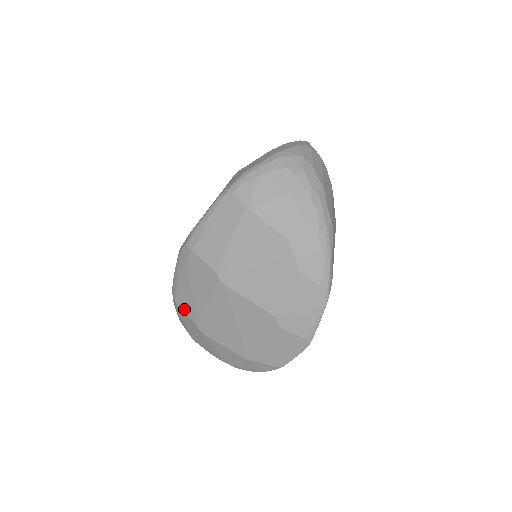
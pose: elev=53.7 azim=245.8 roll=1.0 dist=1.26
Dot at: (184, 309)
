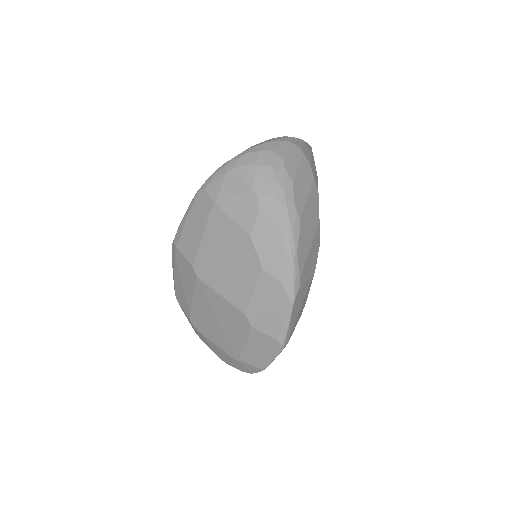
Dot at: (181, 304)
